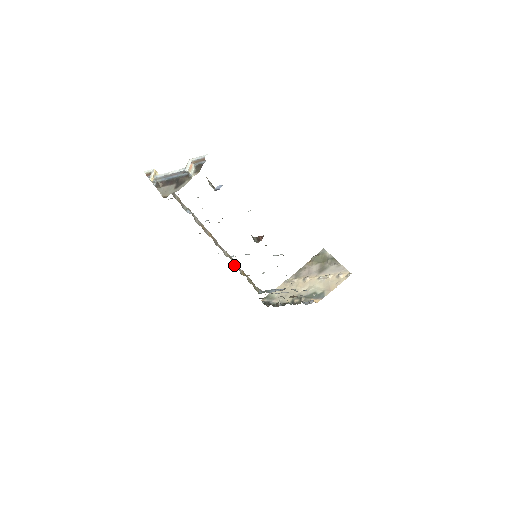
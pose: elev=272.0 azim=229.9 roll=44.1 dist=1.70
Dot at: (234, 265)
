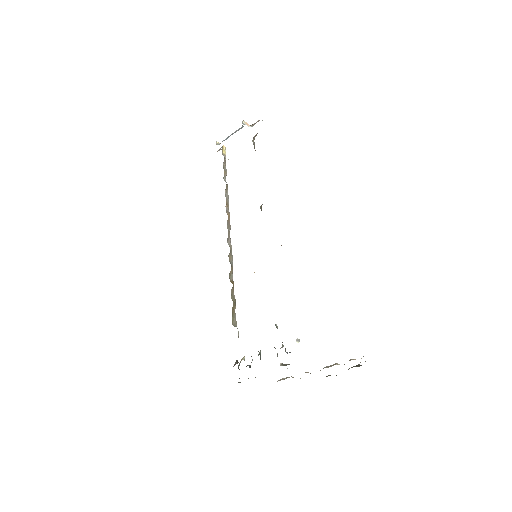
Dot at: (229, 261)
